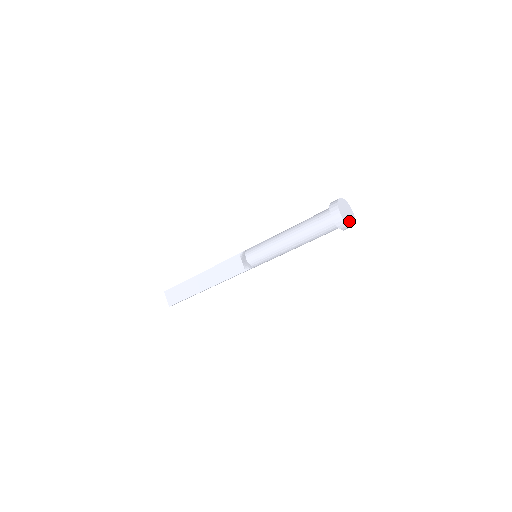
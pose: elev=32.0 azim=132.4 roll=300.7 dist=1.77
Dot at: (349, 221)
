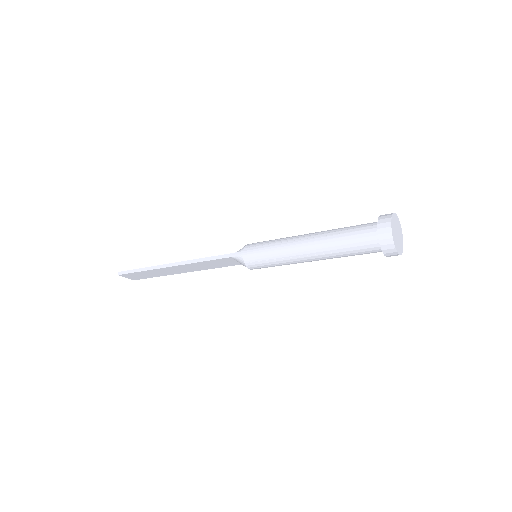
Dot at: (401, 241)
